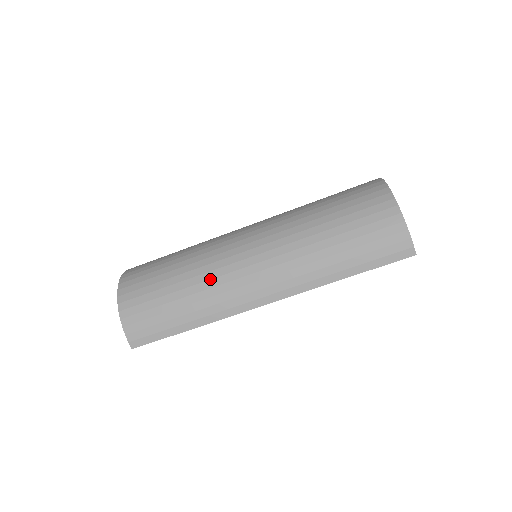
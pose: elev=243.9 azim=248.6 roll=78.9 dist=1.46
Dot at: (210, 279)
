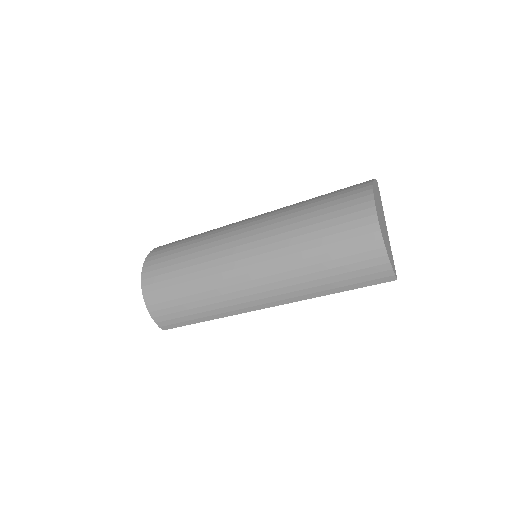
Dot at: (216, 289)
